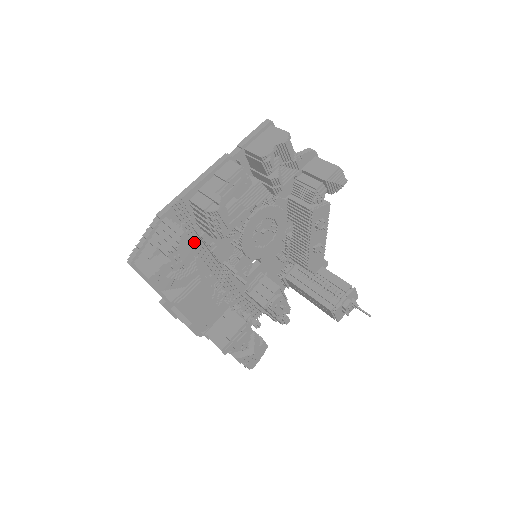
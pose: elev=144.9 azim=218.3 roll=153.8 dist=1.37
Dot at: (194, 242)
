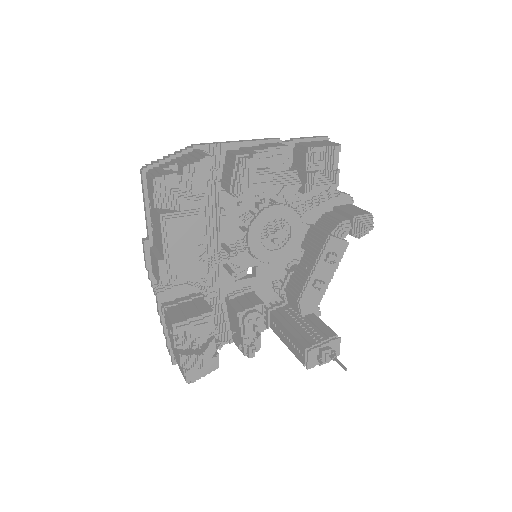
Dot at: (208, 198)
